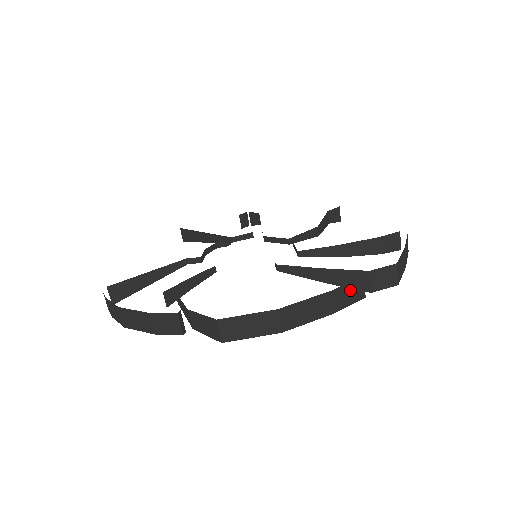
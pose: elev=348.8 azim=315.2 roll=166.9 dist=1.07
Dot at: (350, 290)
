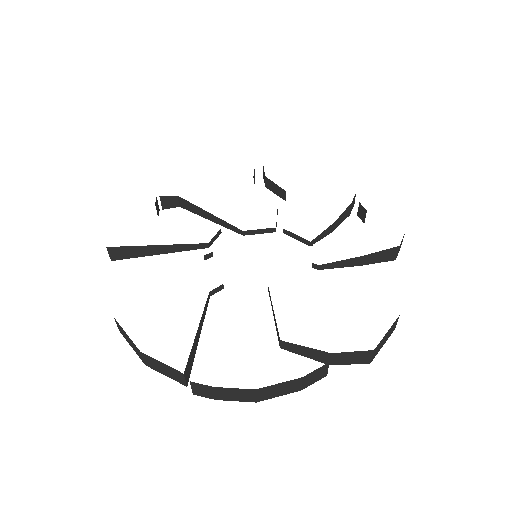
Dot at: occluded
